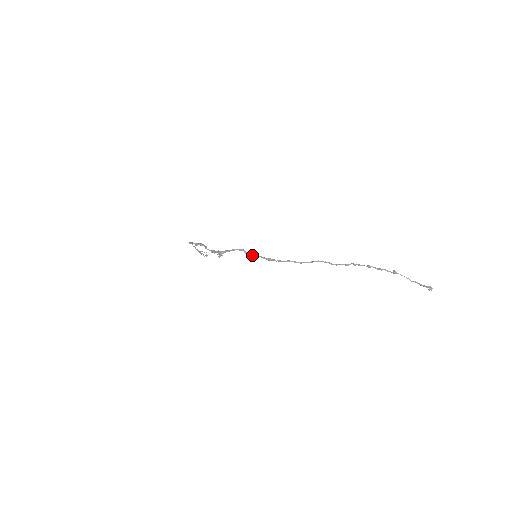
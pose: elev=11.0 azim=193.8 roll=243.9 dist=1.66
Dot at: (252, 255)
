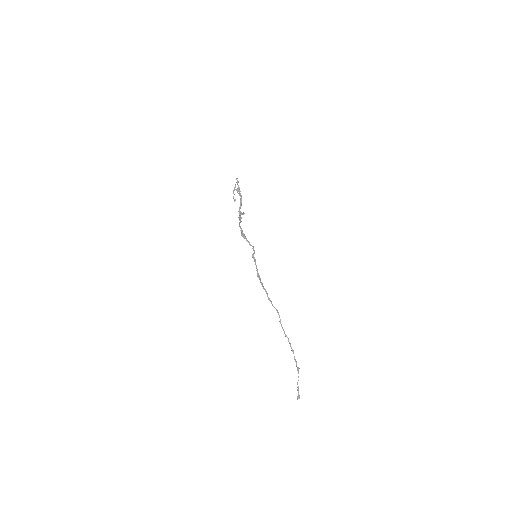
Dot at: (254, 260)
